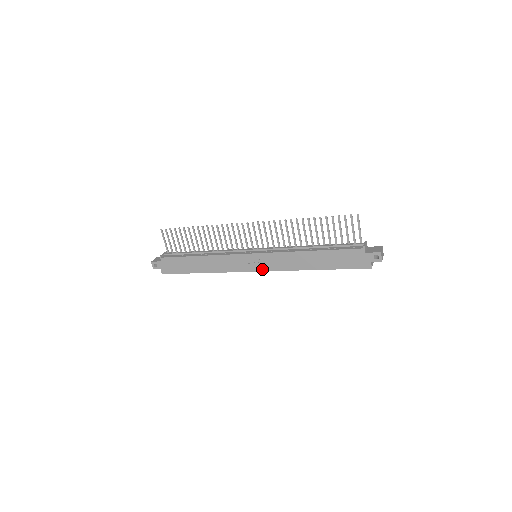
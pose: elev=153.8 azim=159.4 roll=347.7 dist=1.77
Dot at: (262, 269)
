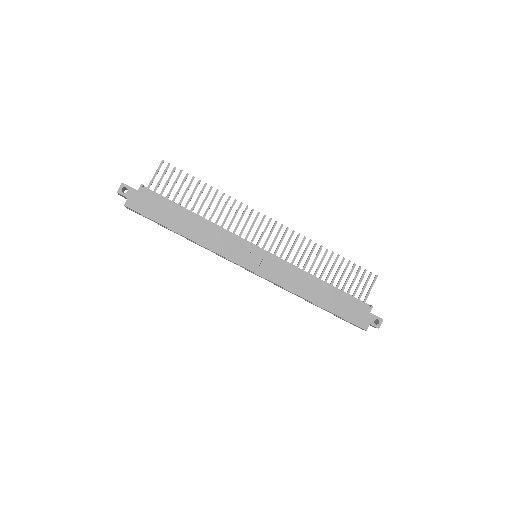
Dot at: (259, 271)
